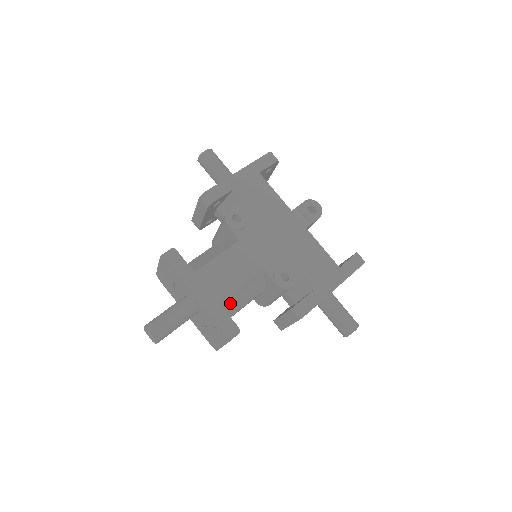
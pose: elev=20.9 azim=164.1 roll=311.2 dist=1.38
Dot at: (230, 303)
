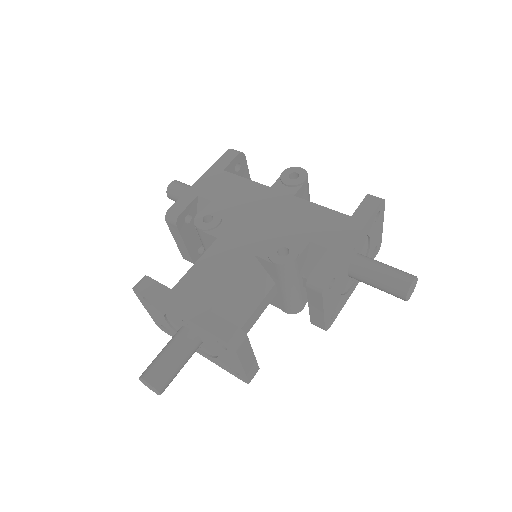
Dot at: (227, 309)
